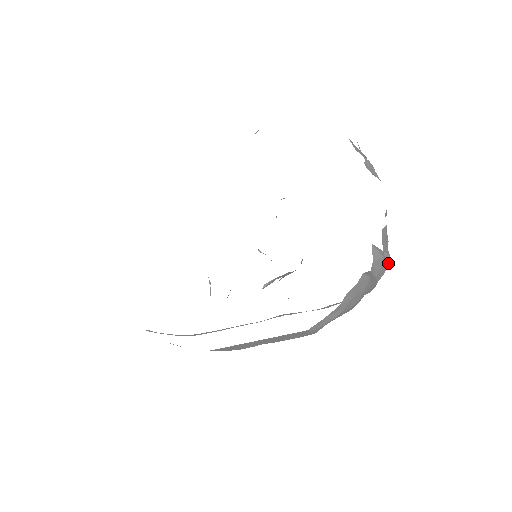
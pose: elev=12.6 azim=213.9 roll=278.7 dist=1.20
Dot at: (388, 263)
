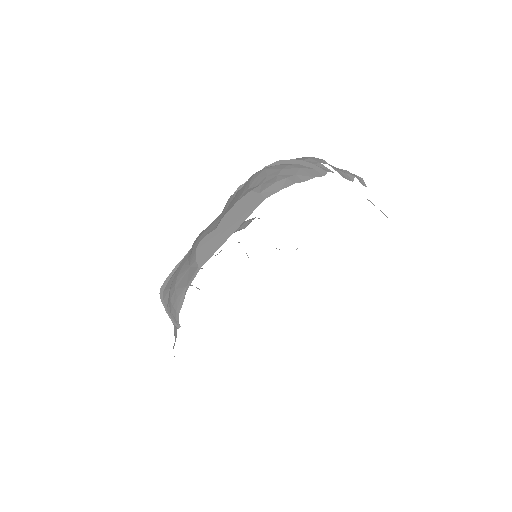
Dot at: occluded
